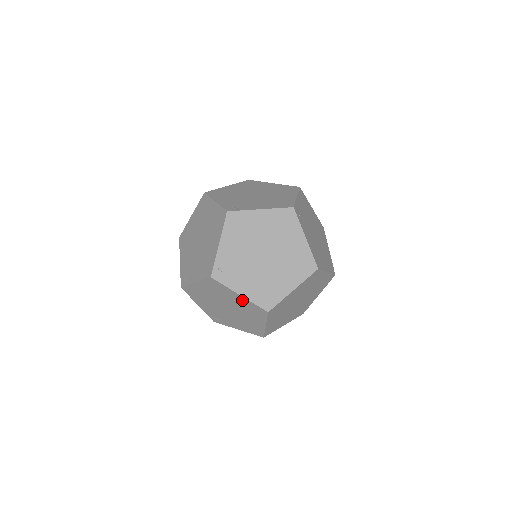
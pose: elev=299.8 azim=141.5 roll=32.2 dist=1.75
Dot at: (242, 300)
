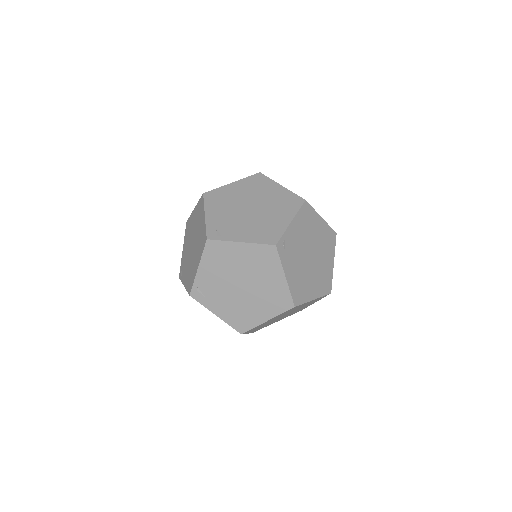
Dot at: (279, 283)
